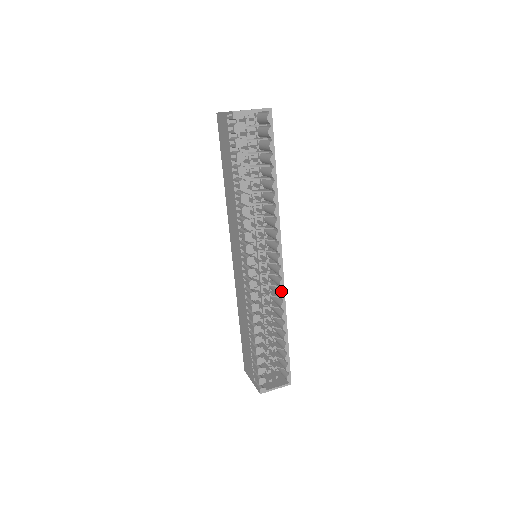
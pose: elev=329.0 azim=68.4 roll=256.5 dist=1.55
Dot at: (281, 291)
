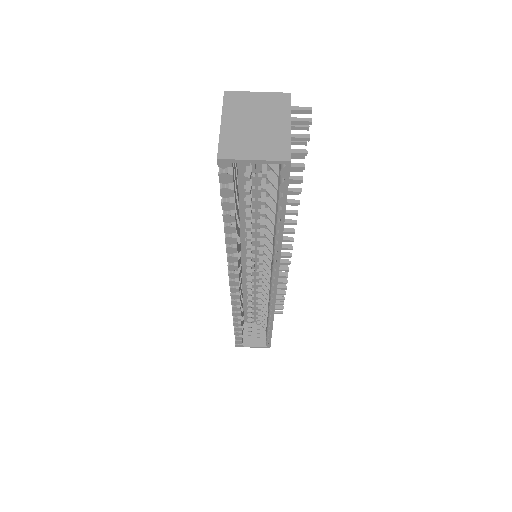
Dot at: (271, 304)
